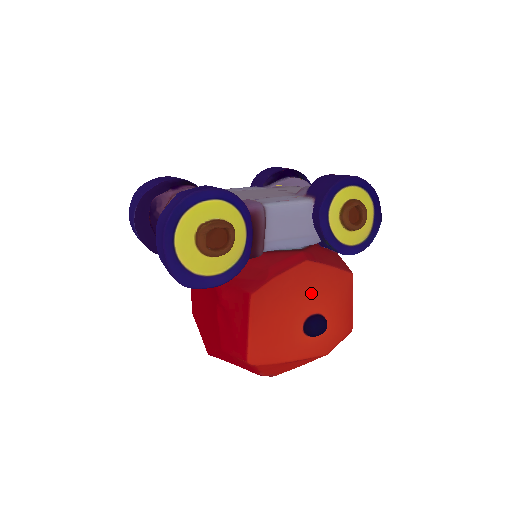
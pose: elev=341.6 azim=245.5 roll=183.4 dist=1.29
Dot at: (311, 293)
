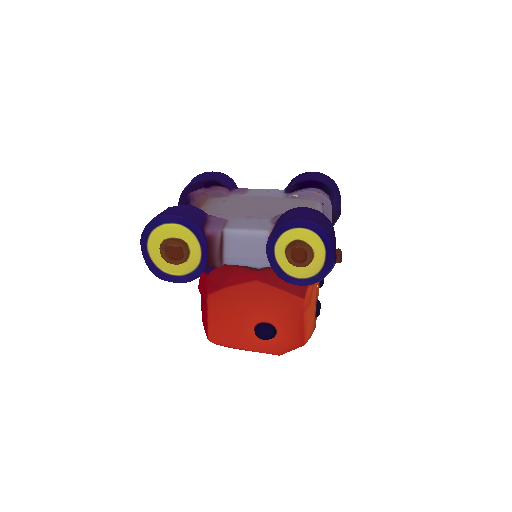
Dot at: (261, 306)
